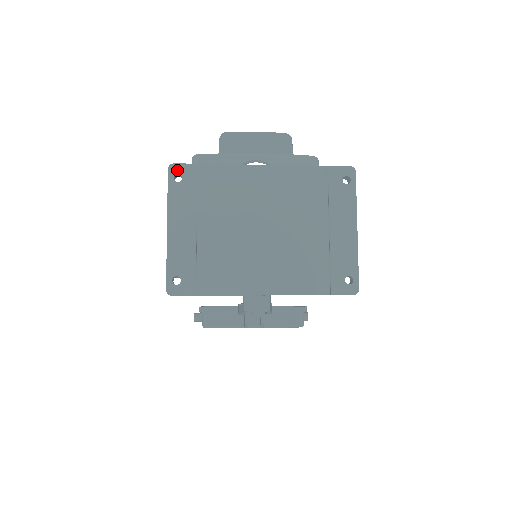
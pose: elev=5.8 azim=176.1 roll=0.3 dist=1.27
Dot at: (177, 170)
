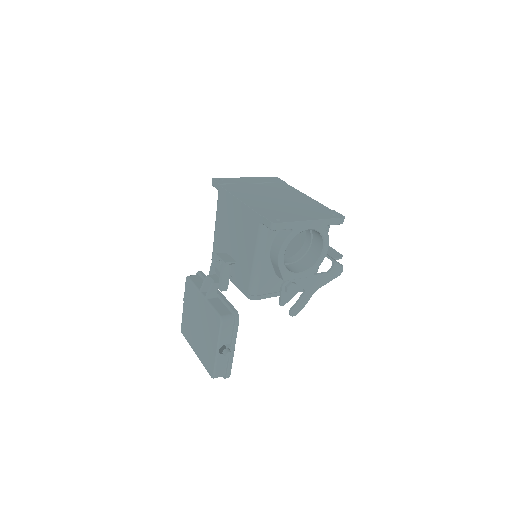
Dot at: (276, 178)
